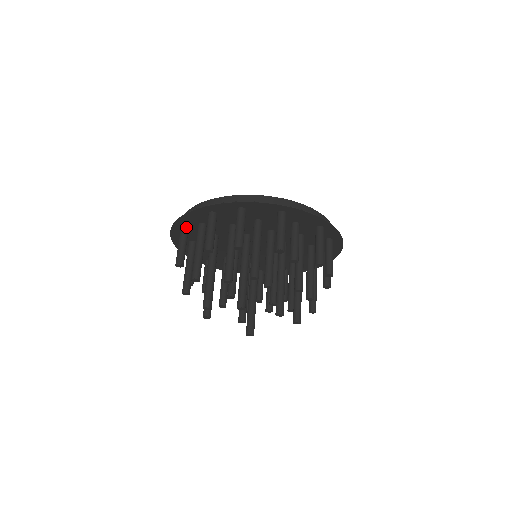
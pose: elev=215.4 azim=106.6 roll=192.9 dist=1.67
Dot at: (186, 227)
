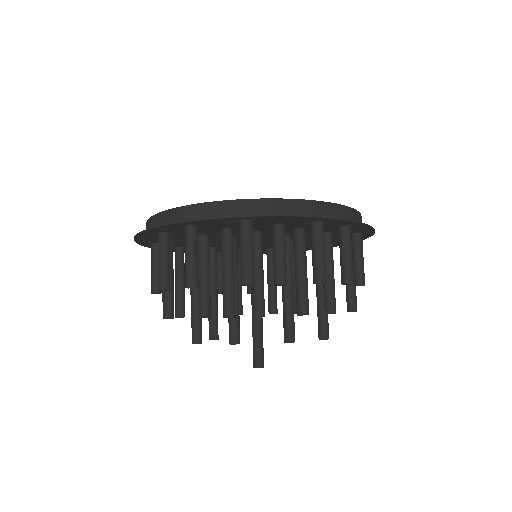
Dot at: (153, 242)
